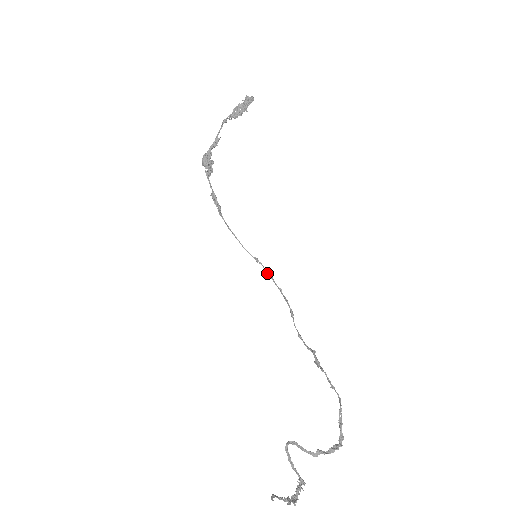
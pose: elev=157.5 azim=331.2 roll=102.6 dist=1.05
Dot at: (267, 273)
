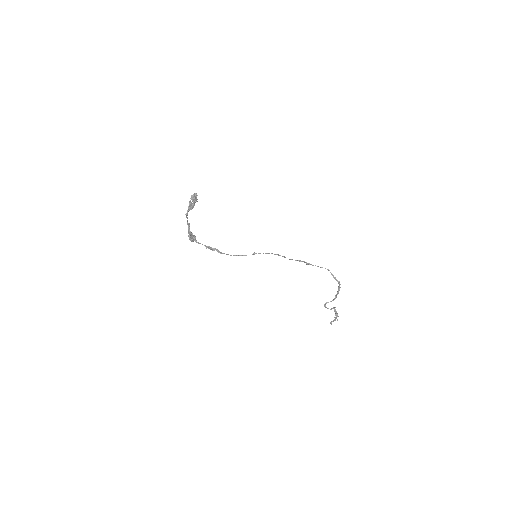
Dot at: occluded
